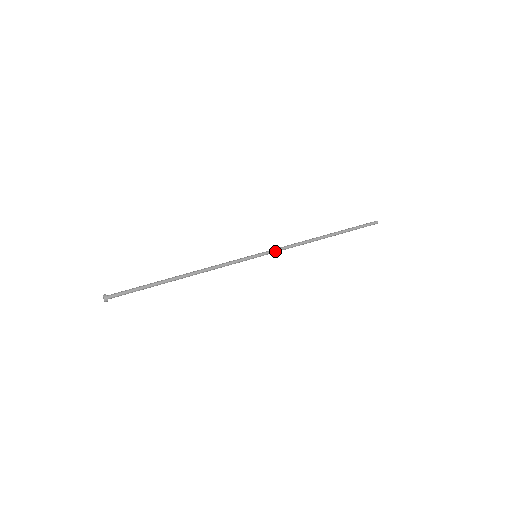
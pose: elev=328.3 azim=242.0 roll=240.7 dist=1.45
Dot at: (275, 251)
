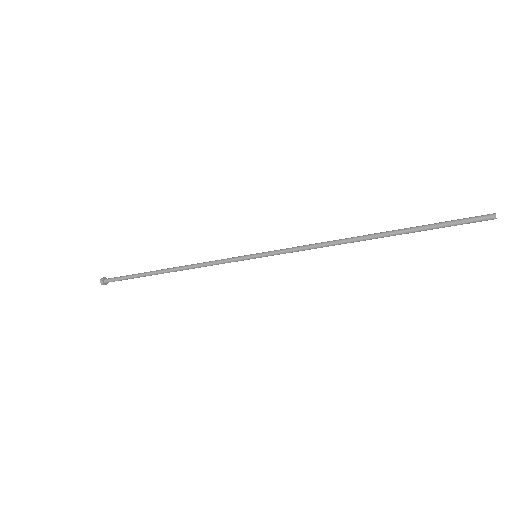
Dot at: (282, 251)
